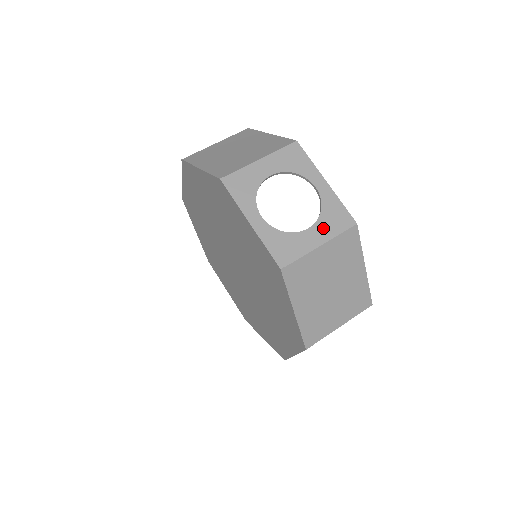
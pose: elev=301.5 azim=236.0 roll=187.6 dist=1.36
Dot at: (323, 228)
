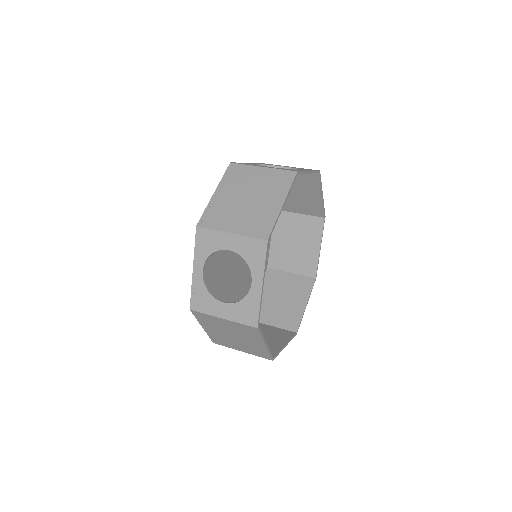
Dot at: (233, 311)
